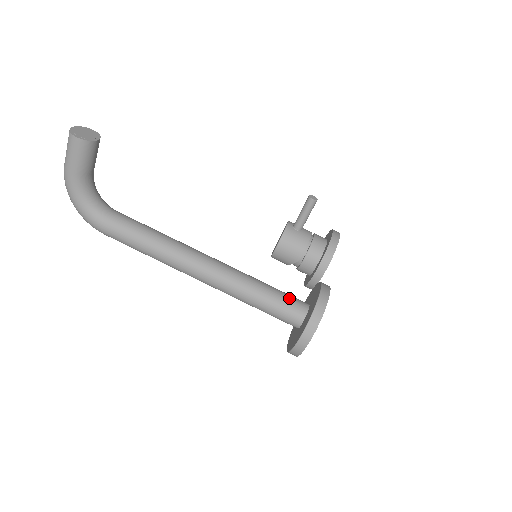
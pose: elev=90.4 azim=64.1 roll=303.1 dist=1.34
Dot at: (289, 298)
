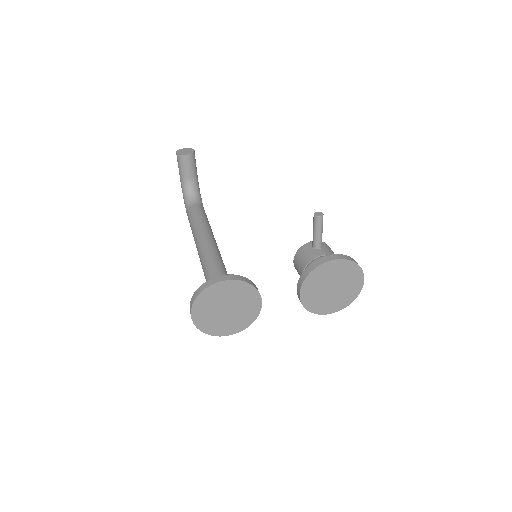
Dot at: occluded
